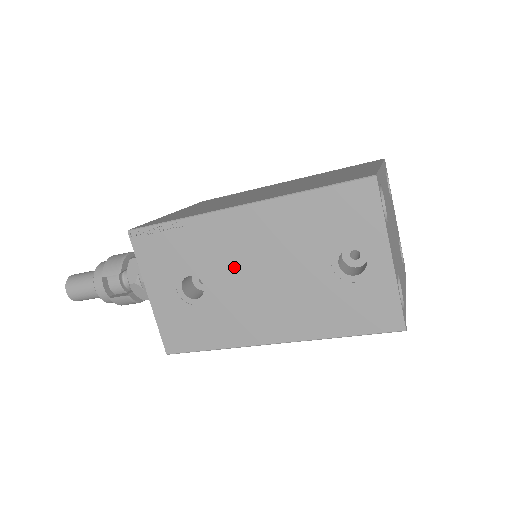
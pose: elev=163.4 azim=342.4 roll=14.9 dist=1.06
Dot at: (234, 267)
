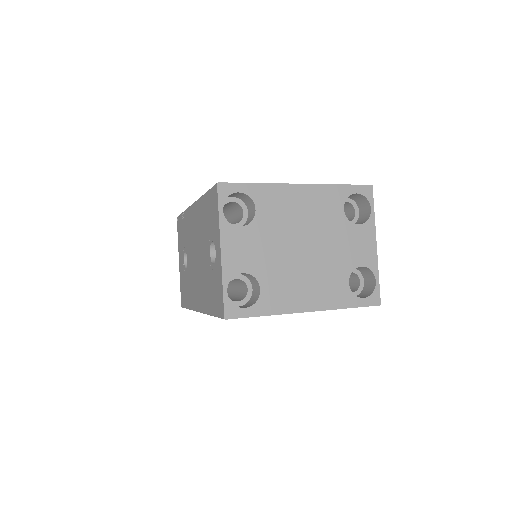
Dot at: (192, 248)
